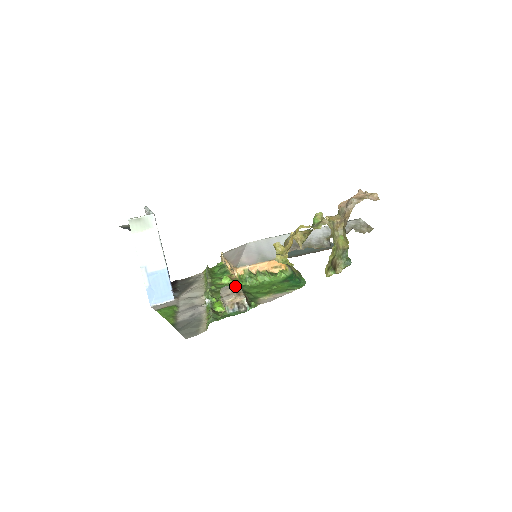
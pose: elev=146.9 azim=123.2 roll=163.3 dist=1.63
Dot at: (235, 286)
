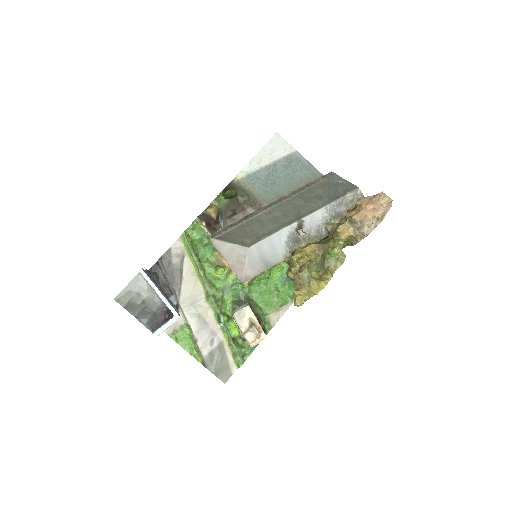
Dot at: (248, 312)
